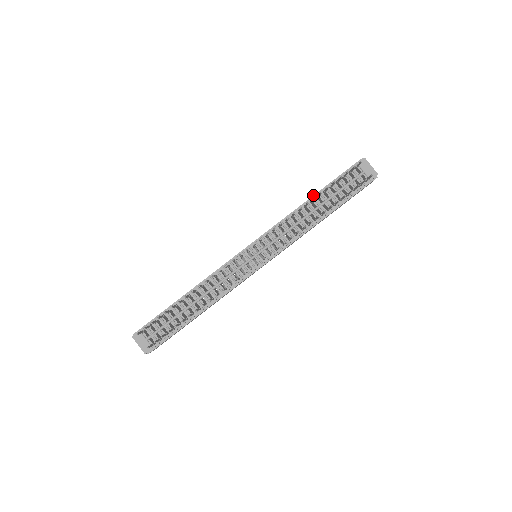
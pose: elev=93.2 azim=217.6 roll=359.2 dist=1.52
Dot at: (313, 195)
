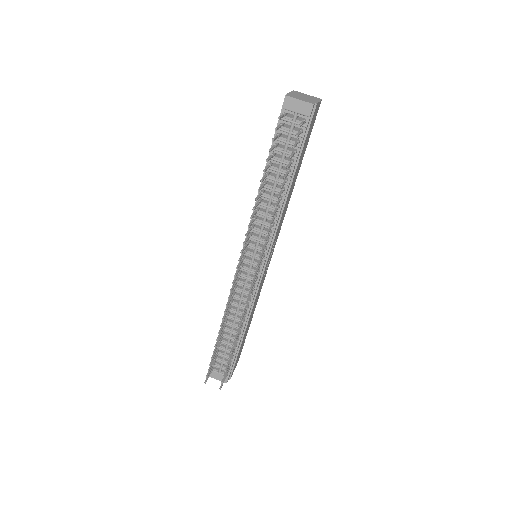
Dot at: occluded
